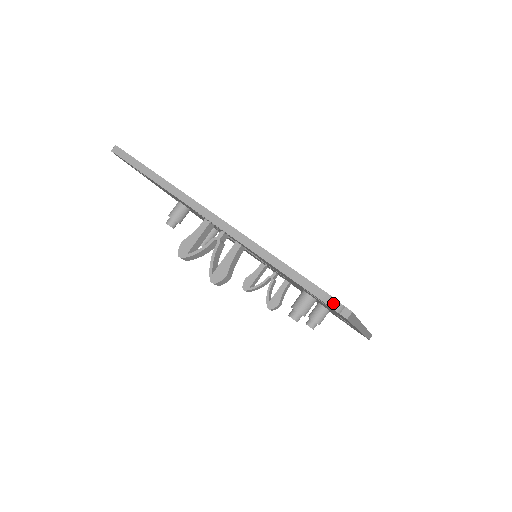
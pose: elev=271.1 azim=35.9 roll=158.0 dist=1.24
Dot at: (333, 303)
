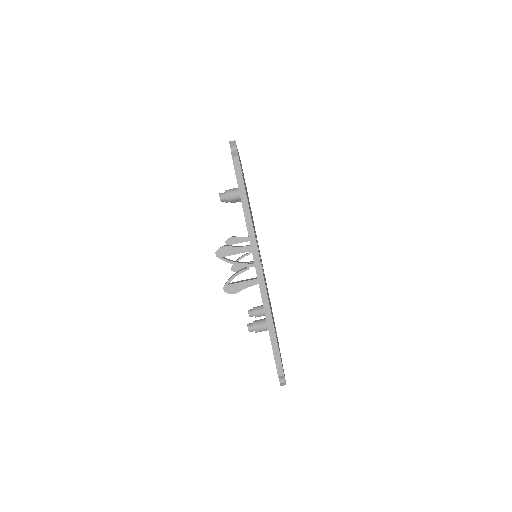
Dot at: occluded
